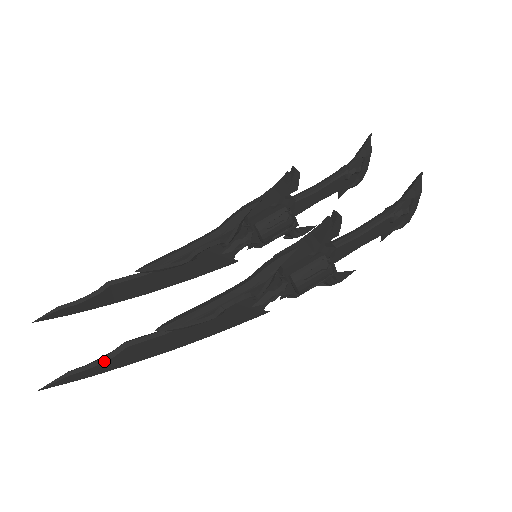
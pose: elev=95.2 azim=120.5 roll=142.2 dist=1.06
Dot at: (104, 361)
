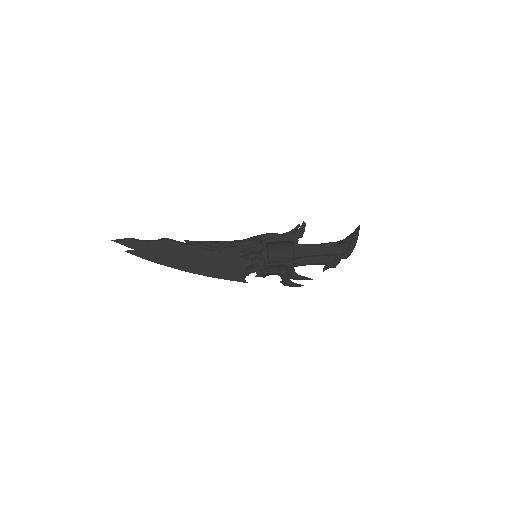
Dot at: (150, 241)
